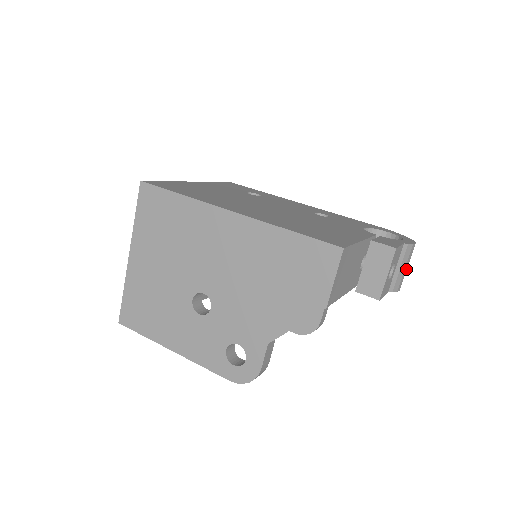
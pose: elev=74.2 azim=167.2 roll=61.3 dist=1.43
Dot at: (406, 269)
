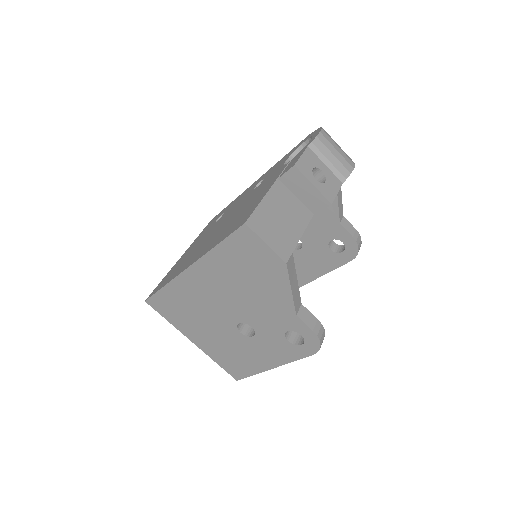
Dot at: (337, 153)
